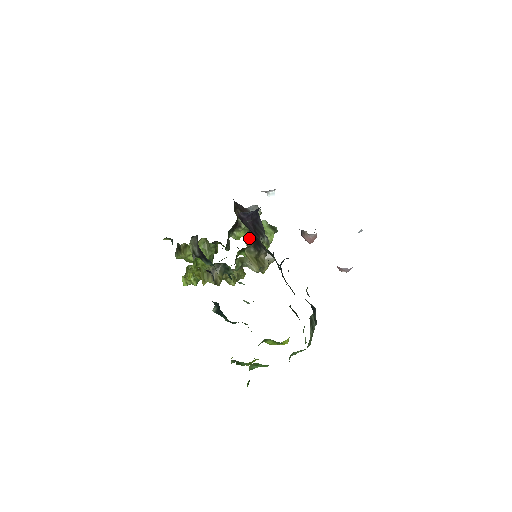
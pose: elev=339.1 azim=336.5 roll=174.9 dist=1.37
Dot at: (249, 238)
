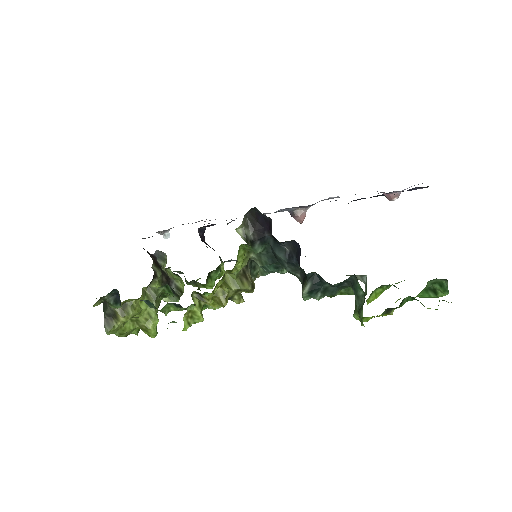
Dot at: occluded
